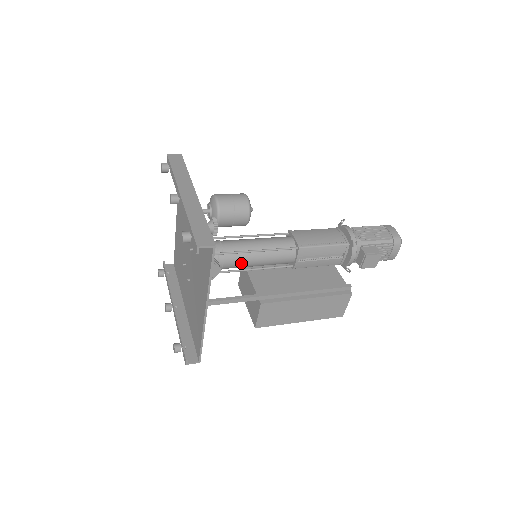
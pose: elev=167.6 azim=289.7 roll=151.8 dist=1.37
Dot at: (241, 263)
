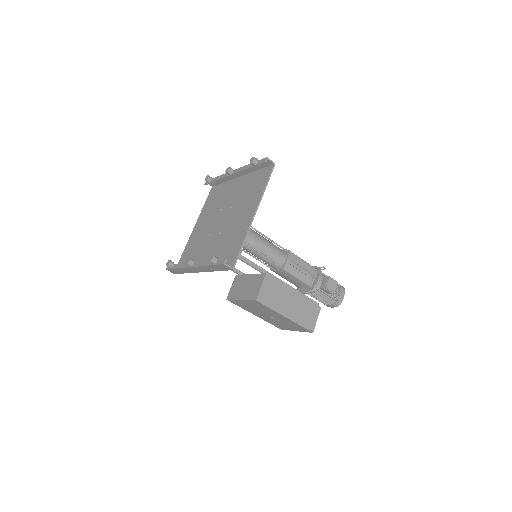
Dot at: (255, 239)
